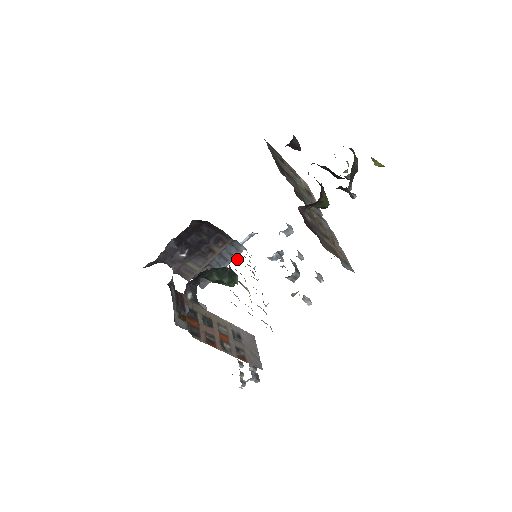
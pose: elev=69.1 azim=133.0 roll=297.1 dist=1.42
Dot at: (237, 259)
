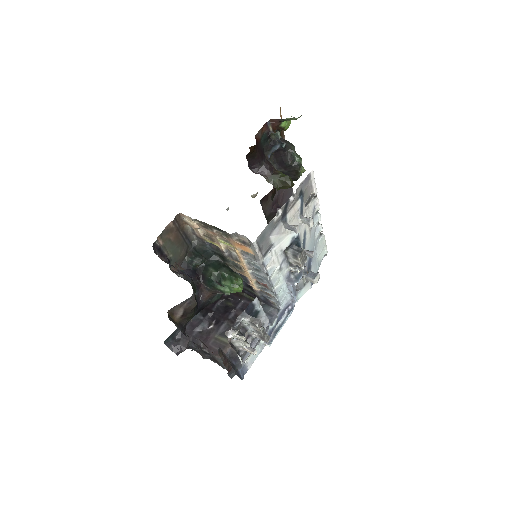
Dot at: (246, 278)
